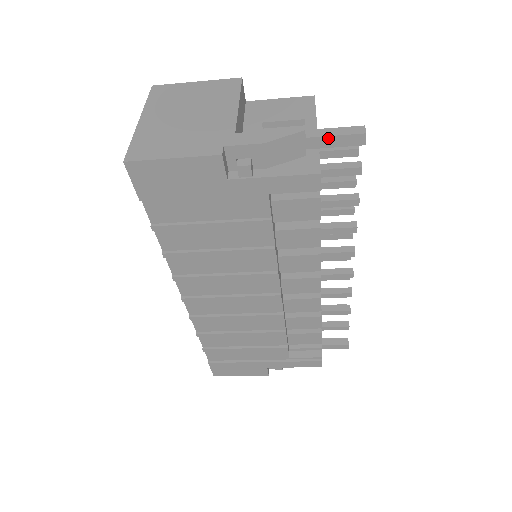
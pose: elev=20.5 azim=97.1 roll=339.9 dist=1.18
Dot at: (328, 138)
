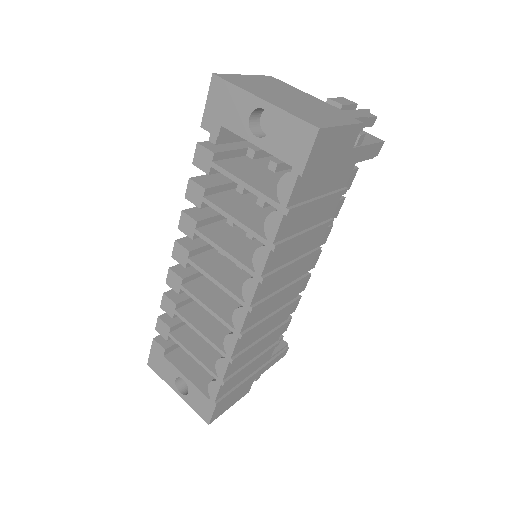
Dot at: occluded
